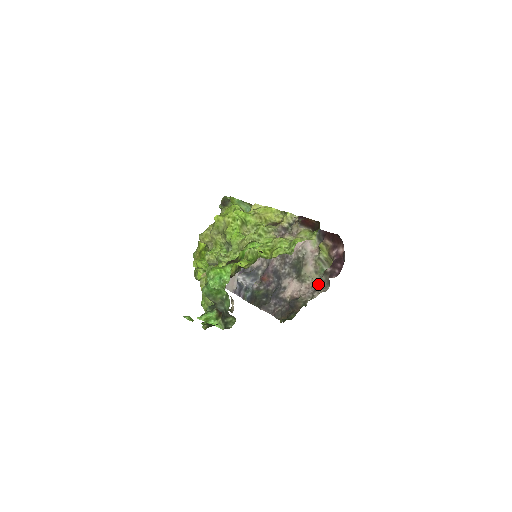
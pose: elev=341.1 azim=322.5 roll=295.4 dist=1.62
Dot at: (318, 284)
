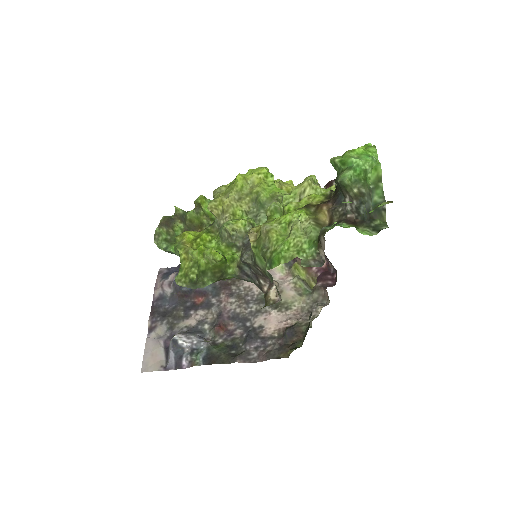
Dot at: (309, 305)
